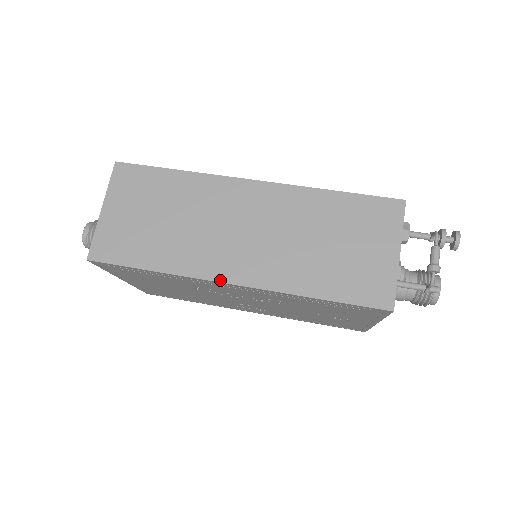
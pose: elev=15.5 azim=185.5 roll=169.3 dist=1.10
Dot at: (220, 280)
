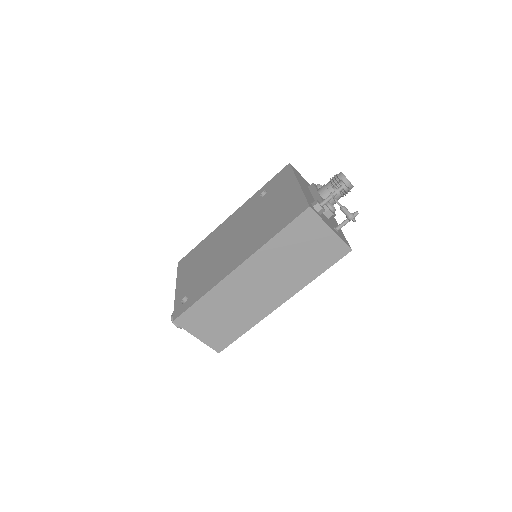
Dot at: (275, 309)
